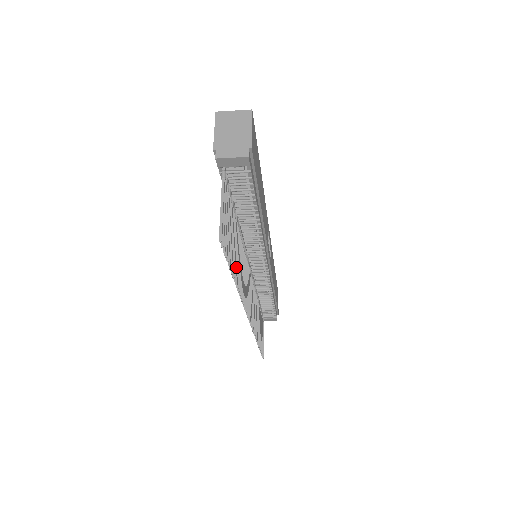
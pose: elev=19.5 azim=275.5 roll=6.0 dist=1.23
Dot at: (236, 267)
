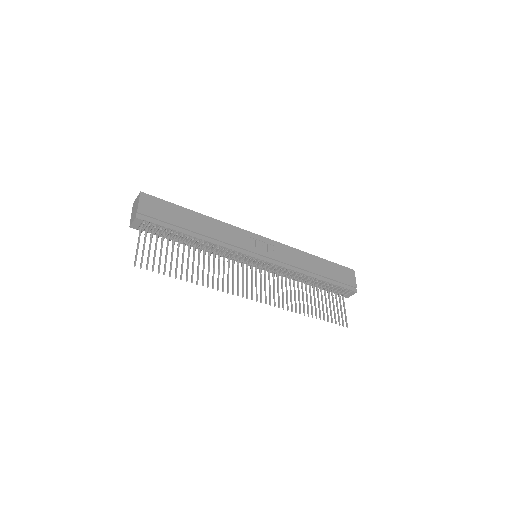
Dot at: (187, 273)
